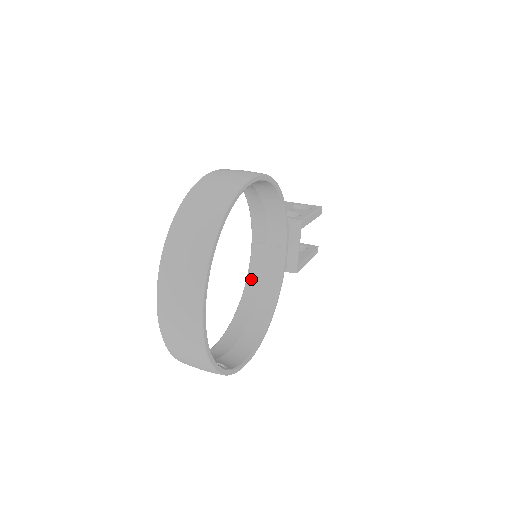
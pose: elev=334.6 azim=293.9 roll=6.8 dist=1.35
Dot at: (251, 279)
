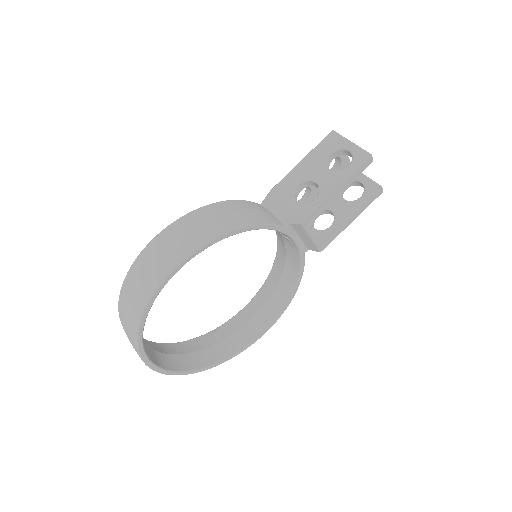
Dot at: (279, 246)
